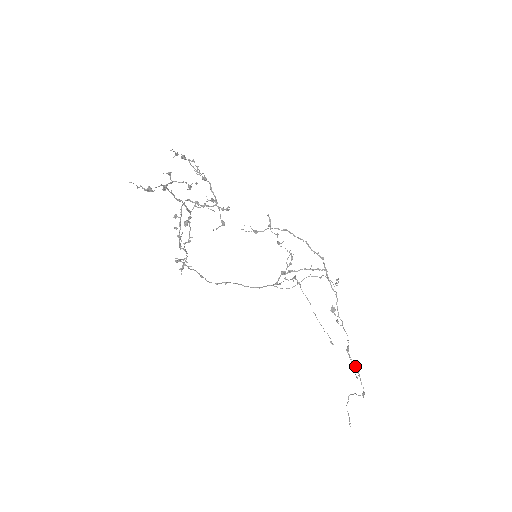
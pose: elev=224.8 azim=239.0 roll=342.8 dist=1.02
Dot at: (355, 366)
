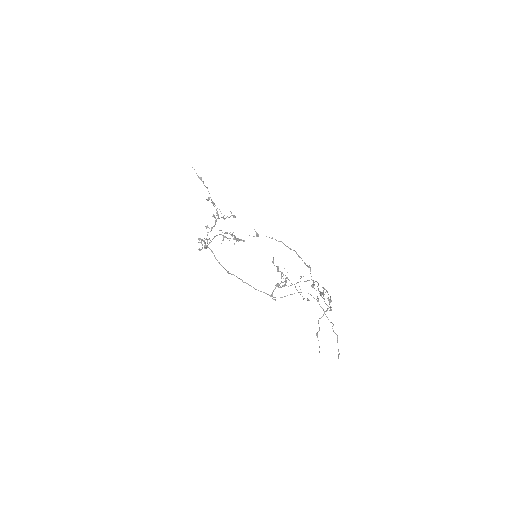
Dot at: occluded
